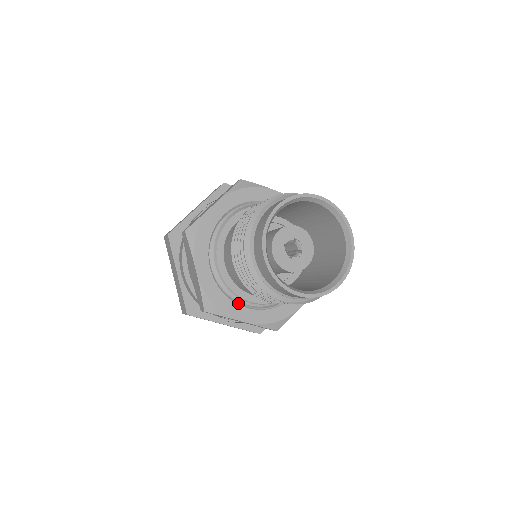
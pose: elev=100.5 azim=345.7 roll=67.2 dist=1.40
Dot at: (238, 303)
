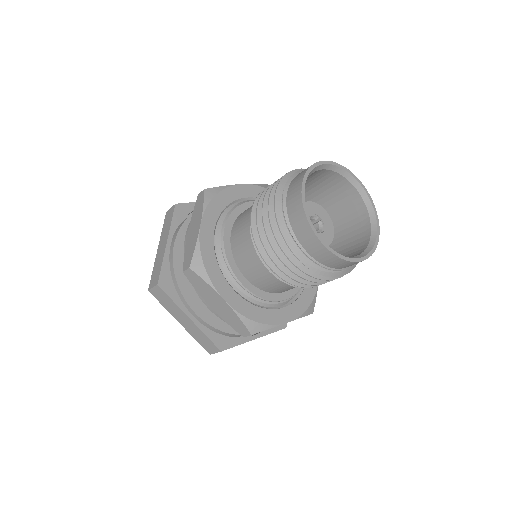
Dot at: (226, 279)
